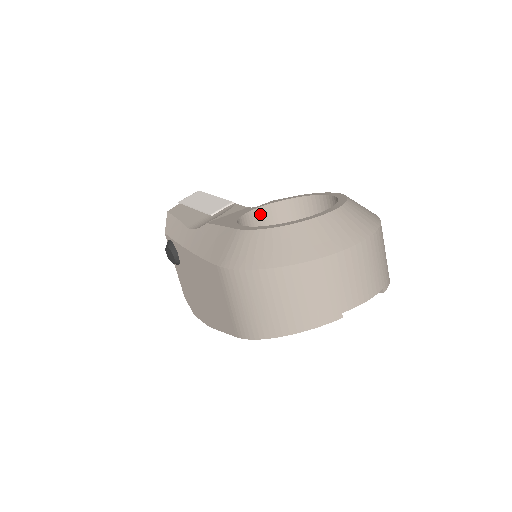
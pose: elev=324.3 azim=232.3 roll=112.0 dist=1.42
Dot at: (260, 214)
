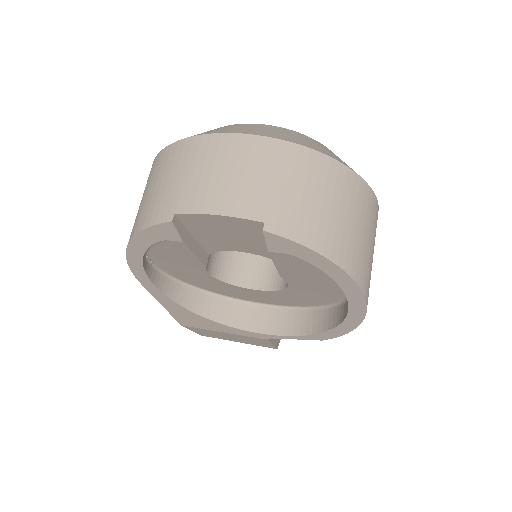
Dot at: occluded
